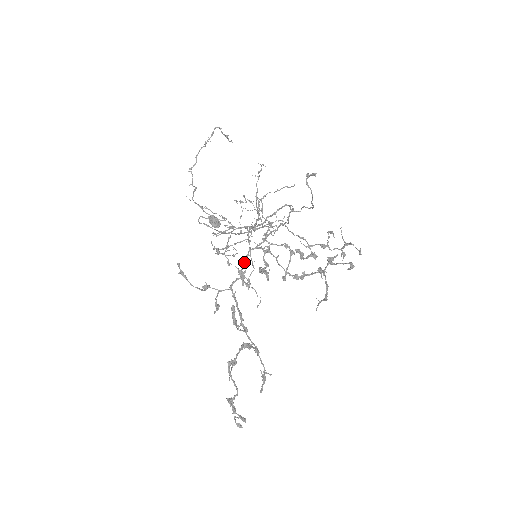
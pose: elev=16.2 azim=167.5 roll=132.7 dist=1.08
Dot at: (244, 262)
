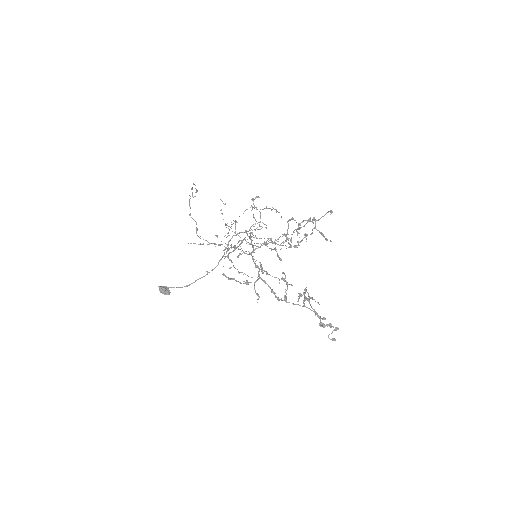
Dot at: occluded
